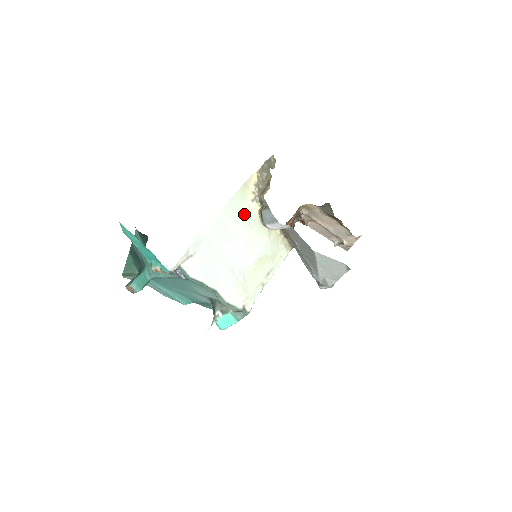
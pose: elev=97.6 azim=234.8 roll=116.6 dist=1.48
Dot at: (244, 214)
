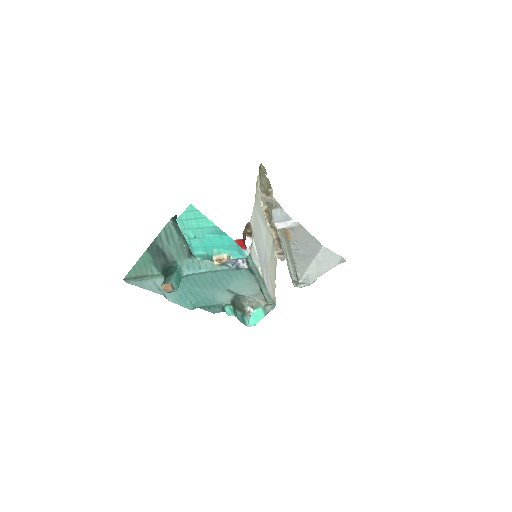
Dot at: (261, 212)
